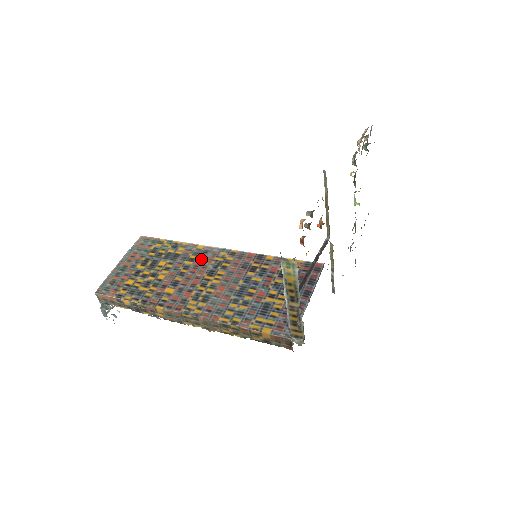
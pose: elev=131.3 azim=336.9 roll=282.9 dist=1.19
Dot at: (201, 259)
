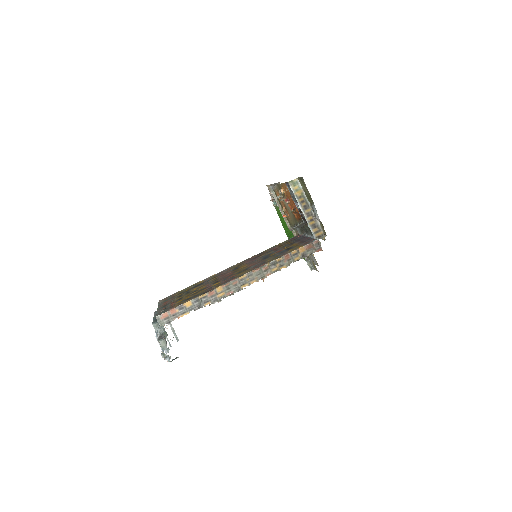
Dot at: (221, 274)
